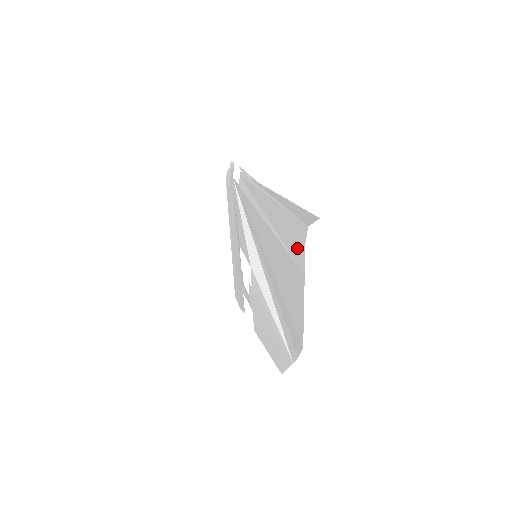
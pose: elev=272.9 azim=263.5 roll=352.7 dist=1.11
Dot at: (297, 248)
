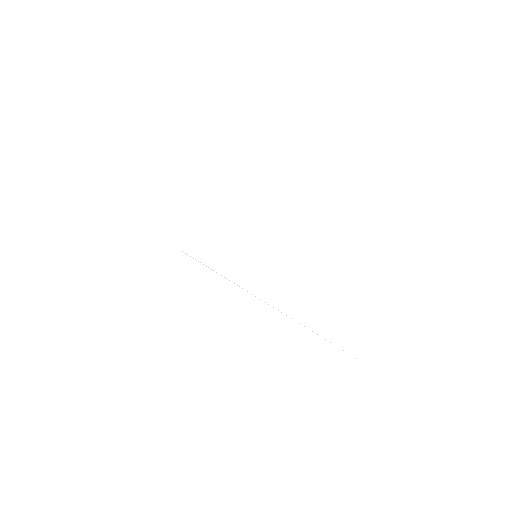
Dot at: occluded
